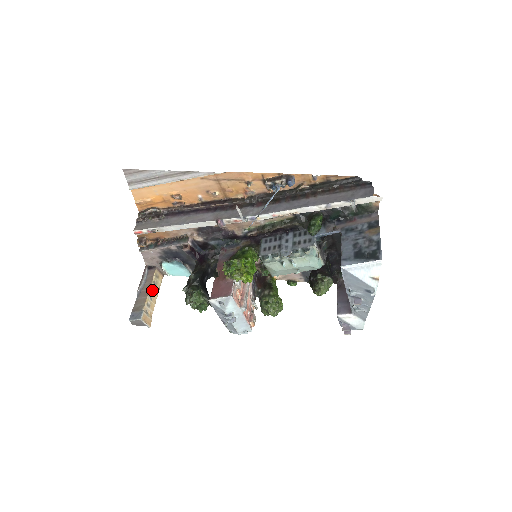
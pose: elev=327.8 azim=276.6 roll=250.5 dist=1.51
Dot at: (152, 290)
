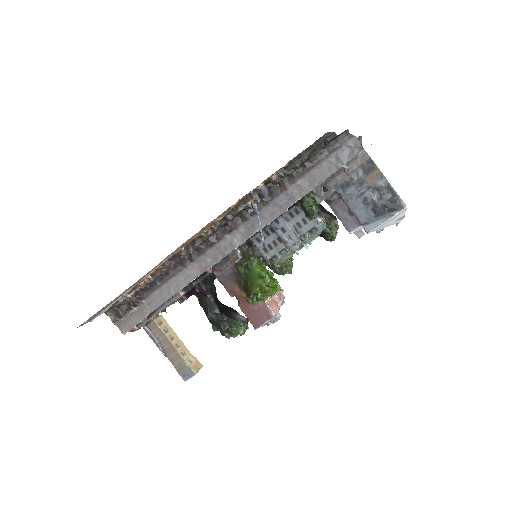
Dot at: (171, 339)
